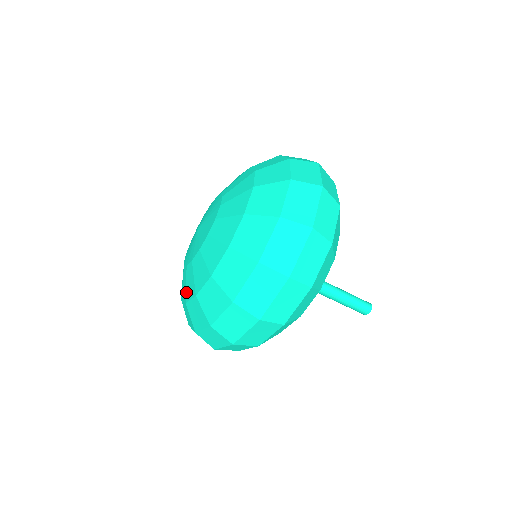
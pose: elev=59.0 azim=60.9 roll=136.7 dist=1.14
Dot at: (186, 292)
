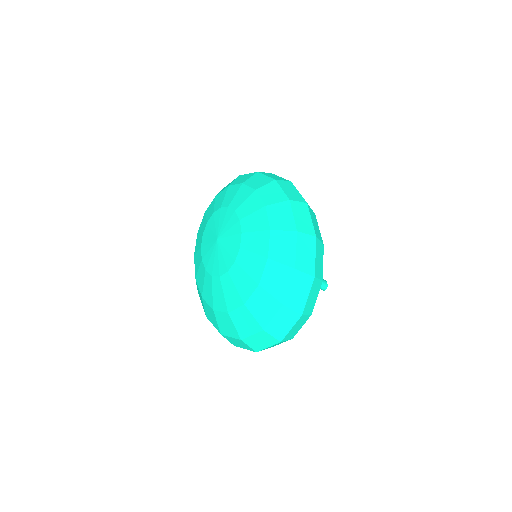
Dot at: (197, 274)
